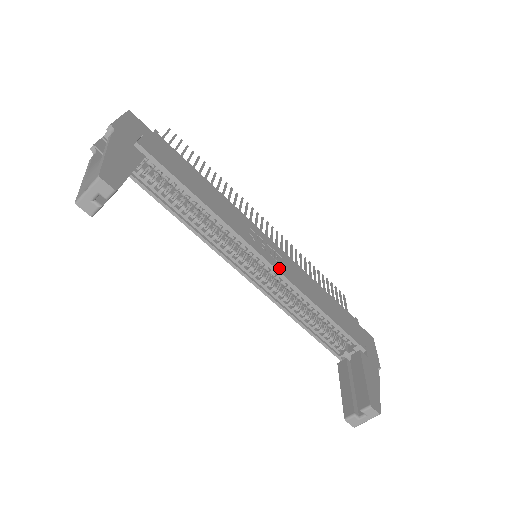
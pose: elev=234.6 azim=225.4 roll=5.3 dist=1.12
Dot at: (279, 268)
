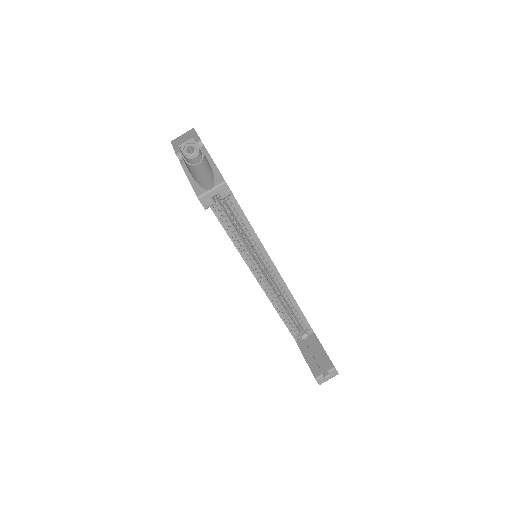
Dot at: (275, 266)
